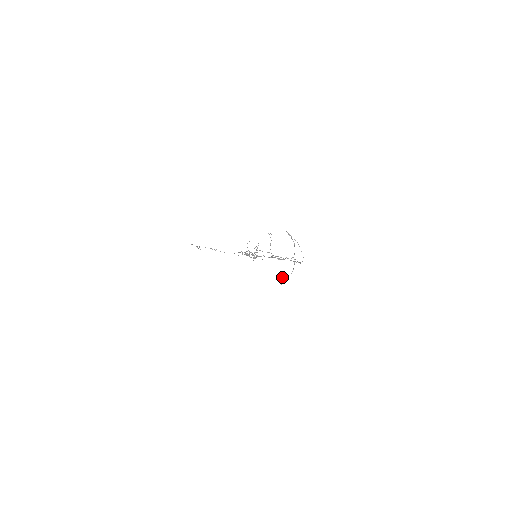
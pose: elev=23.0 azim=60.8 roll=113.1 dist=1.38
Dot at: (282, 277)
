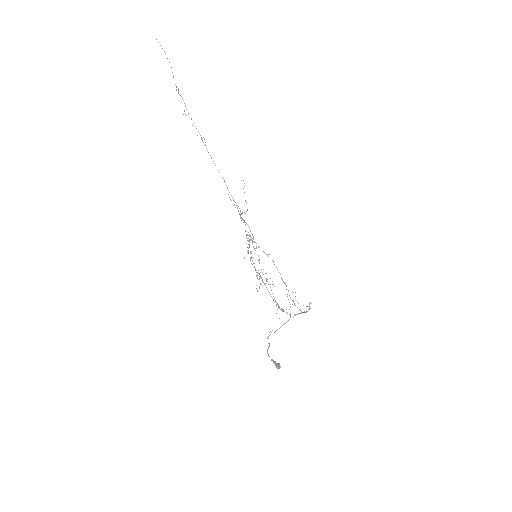
Dot at: (278, 368)
